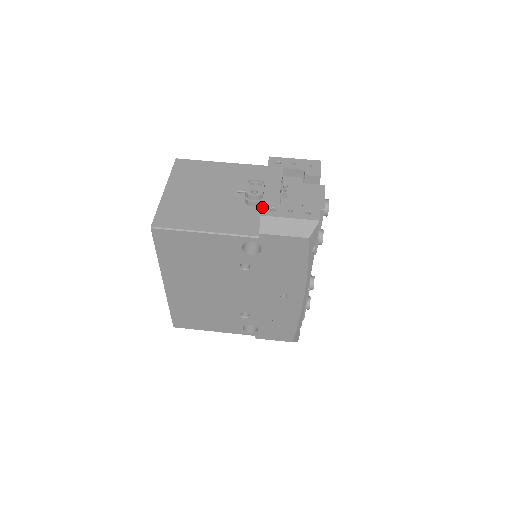
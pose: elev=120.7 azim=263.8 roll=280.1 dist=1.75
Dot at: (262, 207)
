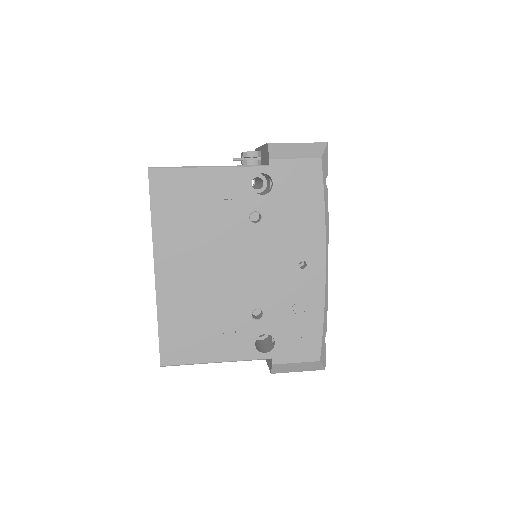
Dot at: (266, 144)
